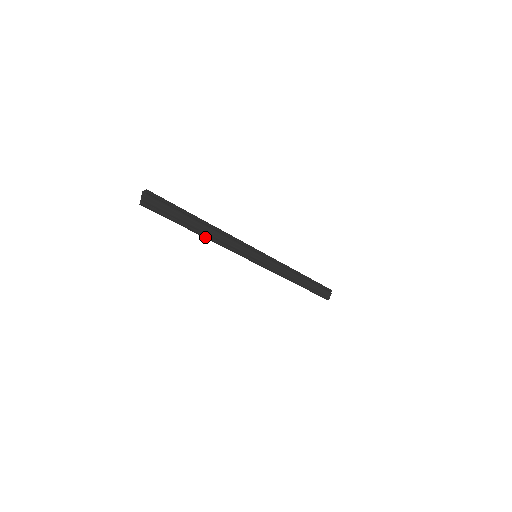
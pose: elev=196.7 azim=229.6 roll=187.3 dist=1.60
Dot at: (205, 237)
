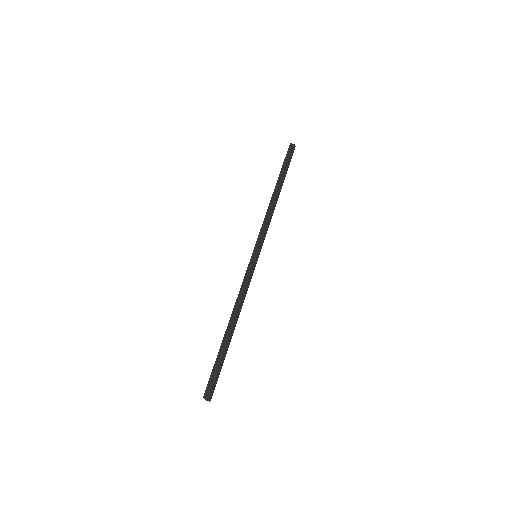
Dot at: occluded
